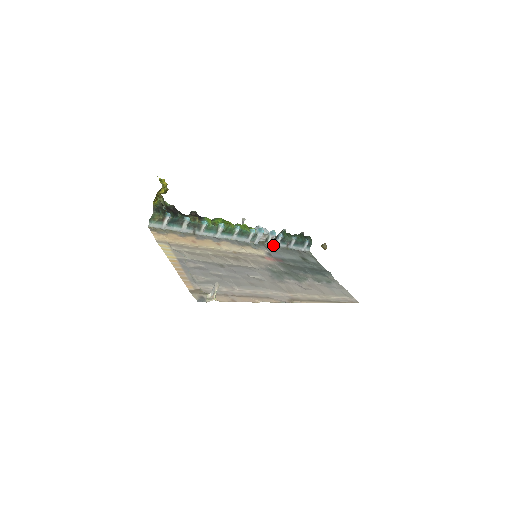
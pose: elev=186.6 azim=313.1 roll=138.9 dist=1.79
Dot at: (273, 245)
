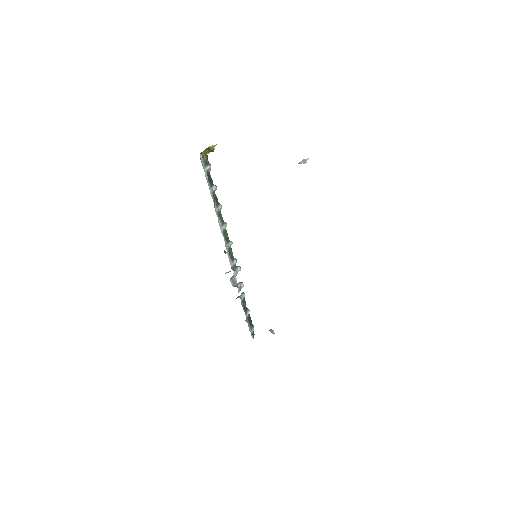
Dot at: occluded
